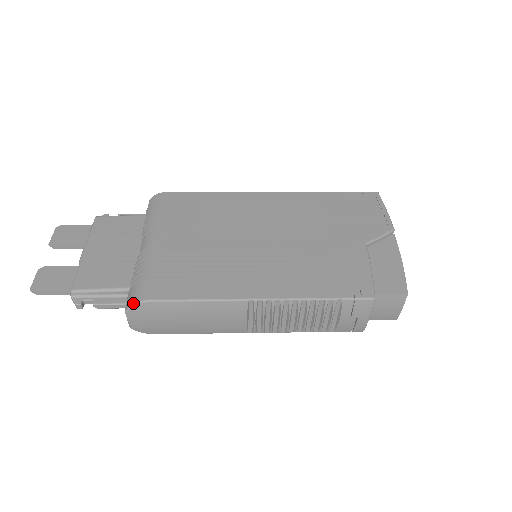
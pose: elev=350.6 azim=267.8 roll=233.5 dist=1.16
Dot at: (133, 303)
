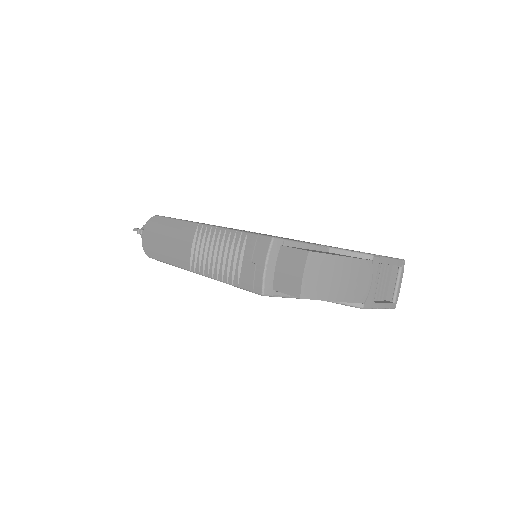
Dot at: (152, 217)
